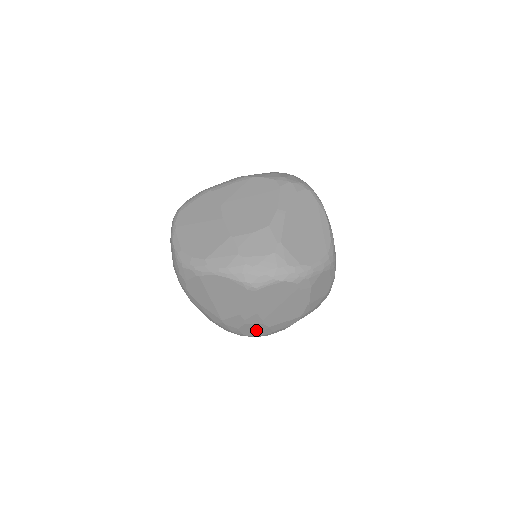
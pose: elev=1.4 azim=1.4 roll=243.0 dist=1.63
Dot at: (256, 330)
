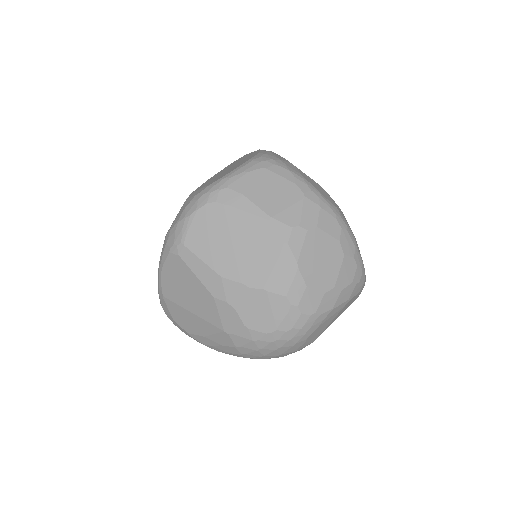
Dot at: (263, 310)
